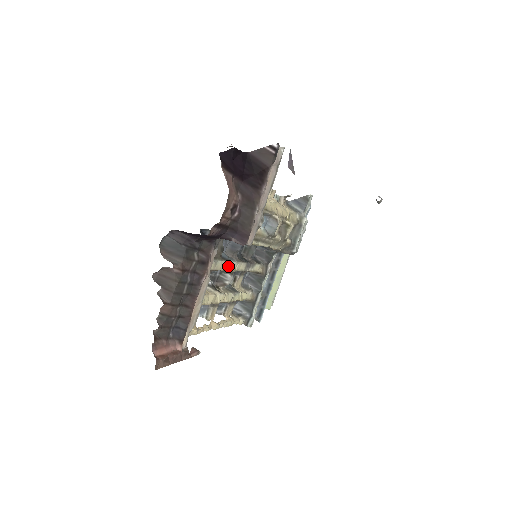
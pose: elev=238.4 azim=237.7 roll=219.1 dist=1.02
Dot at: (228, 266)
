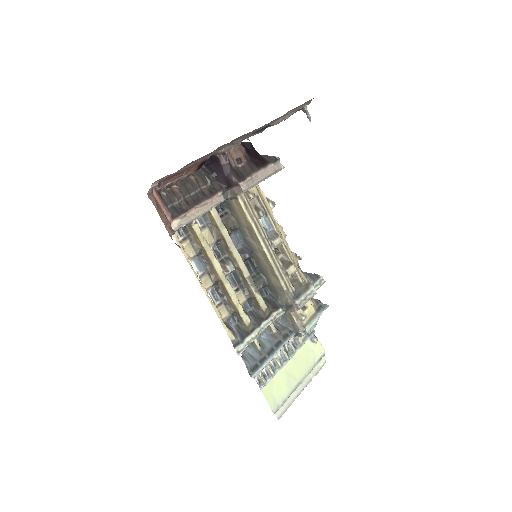
Dot at: (232, 246)
